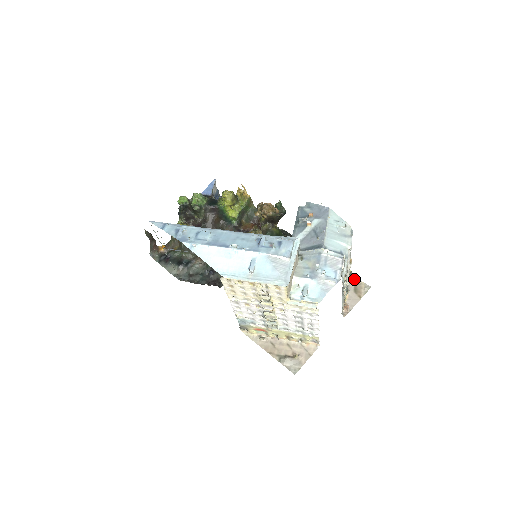
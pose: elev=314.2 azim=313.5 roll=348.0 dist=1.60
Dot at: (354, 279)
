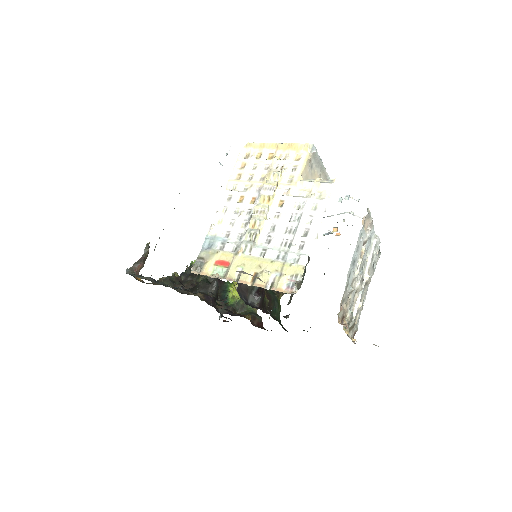
Dot at: occluded
